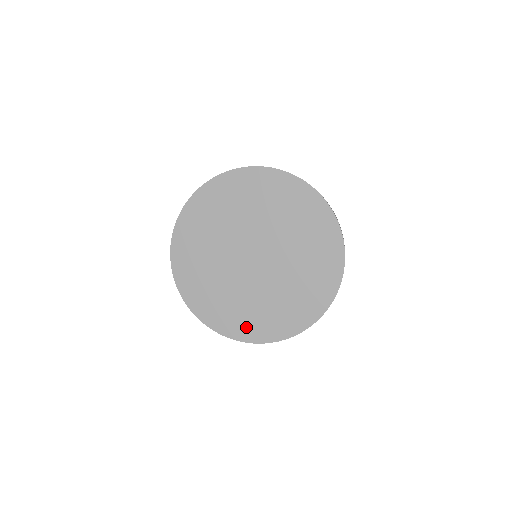
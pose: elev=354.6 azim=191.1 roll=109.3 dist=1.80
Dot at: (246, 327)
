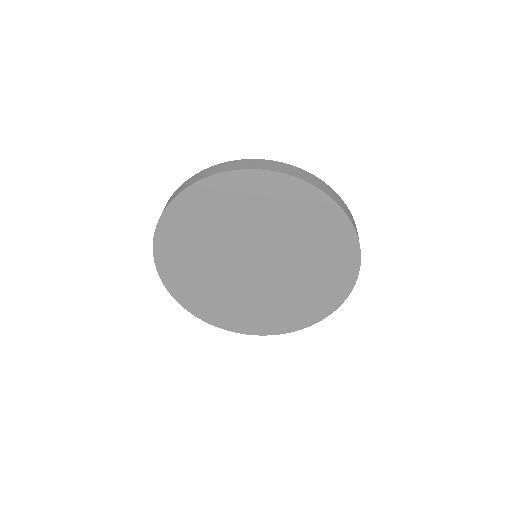
Dot at: (271, 323)
